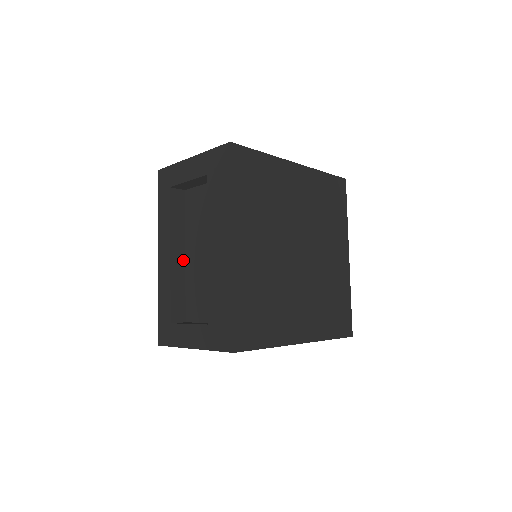
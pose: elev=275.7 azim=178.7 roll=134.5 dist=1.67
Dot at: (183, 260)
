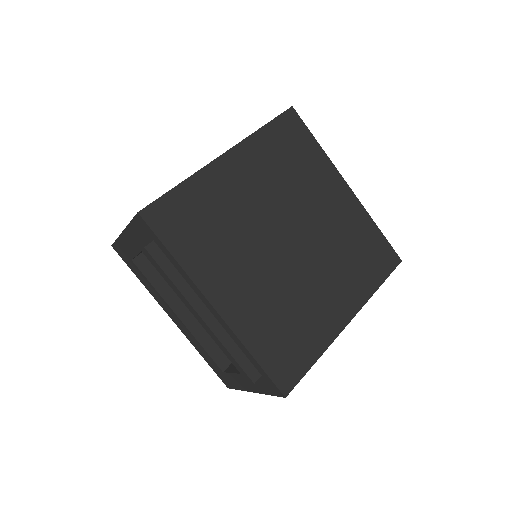
Dot at: occluded
